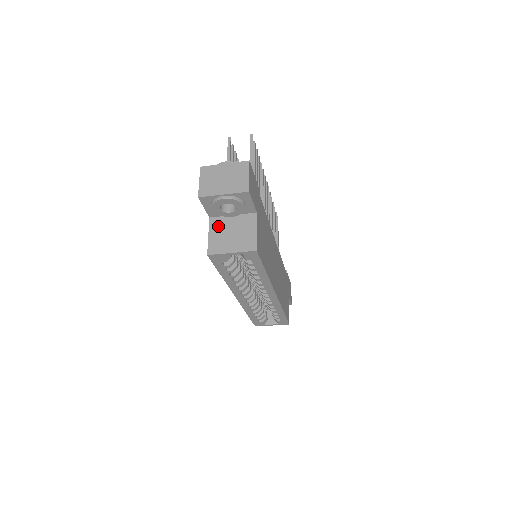
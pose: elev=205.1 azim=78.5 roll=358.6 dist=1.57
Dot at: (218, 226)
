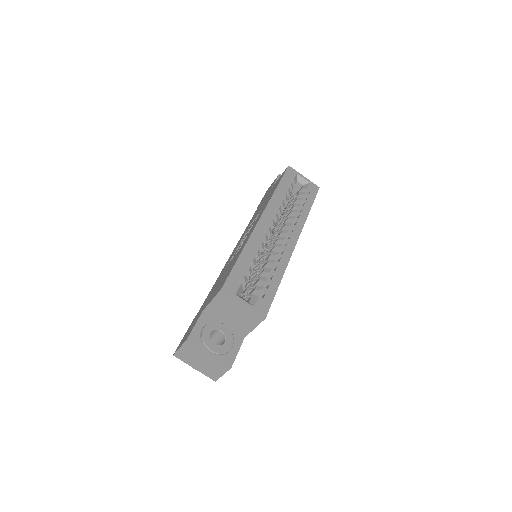
Dot at: occluded
